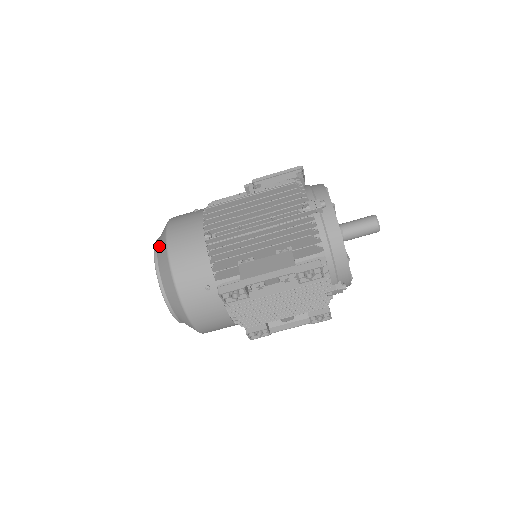
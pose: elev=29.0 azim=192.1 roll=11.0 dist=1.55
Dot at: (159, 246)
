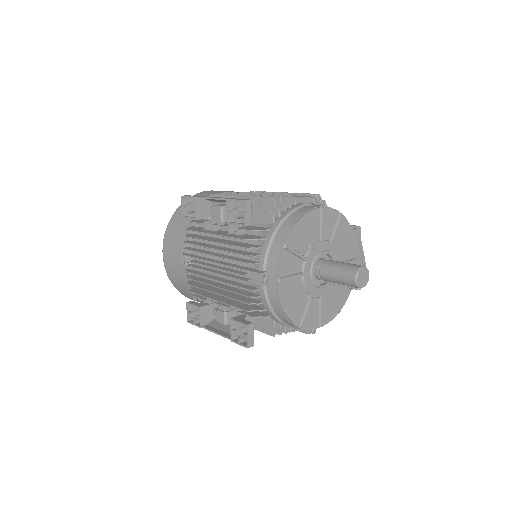
Dot at: occluded
